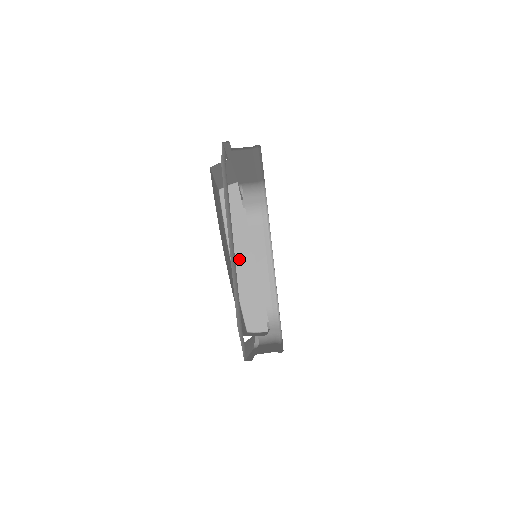
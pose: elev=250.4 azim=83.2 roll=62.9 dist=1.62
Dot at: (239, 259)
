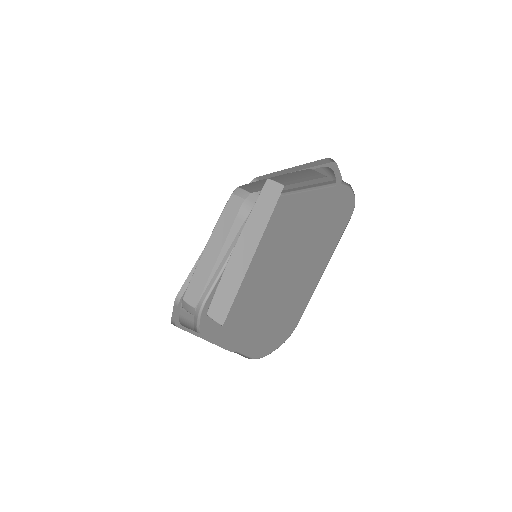
Dot at: (243, 248)
